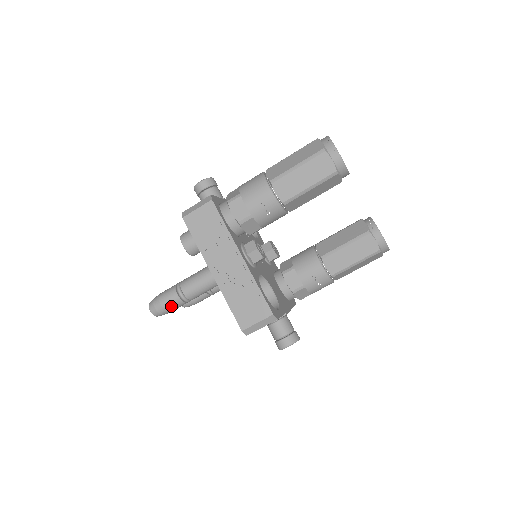
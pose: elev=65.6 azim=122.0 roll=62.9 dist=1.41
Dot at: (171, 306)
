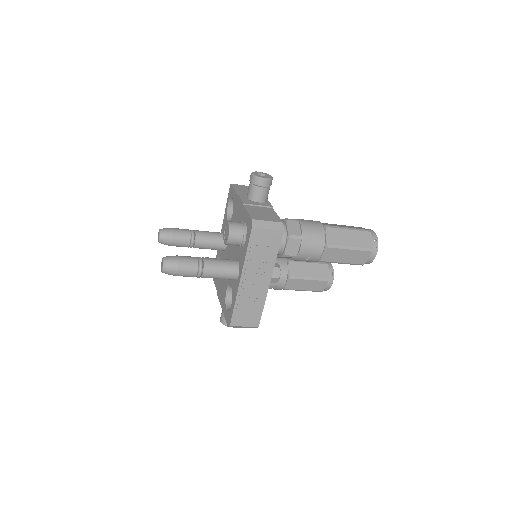
Dot at: (184, 275)
